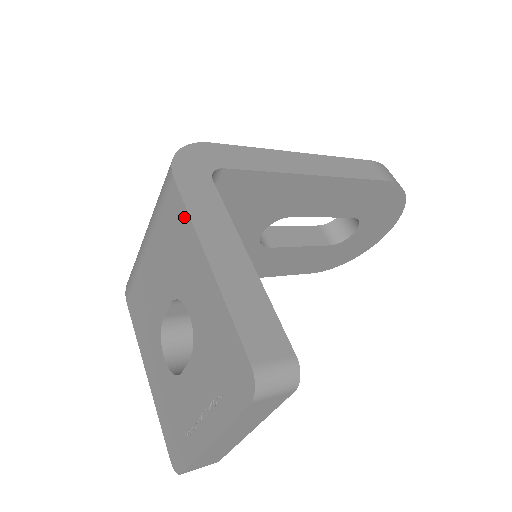
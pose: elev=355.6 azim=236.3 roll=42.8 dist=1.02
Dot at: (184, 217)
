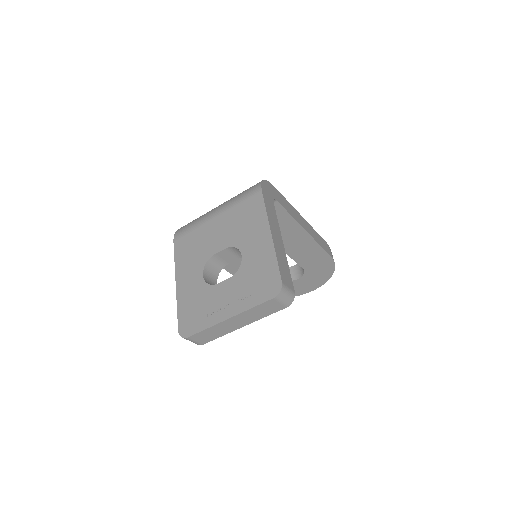
Dot at: (262, 210)
